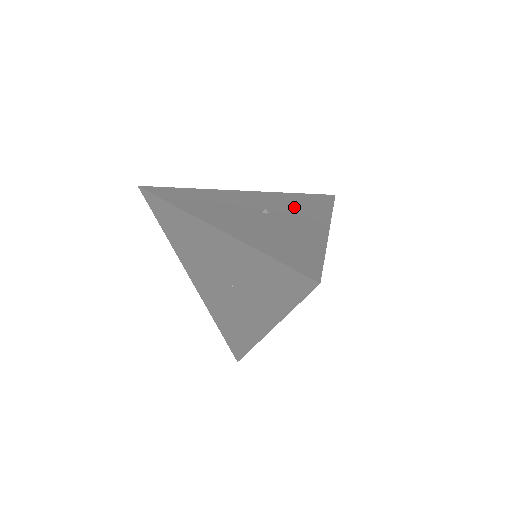
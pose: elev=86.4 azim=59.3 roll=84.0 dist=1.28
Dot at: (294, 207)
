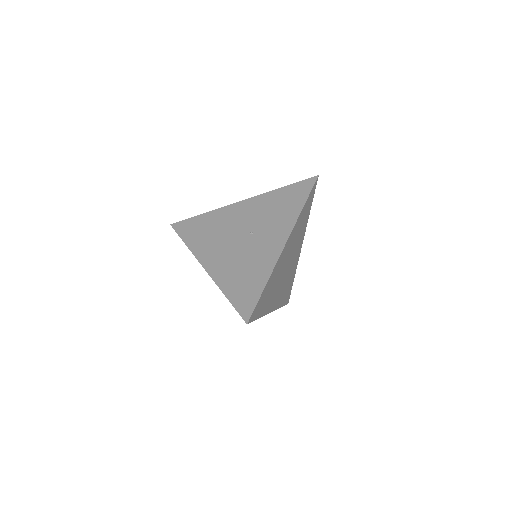
Dot at: occluded
